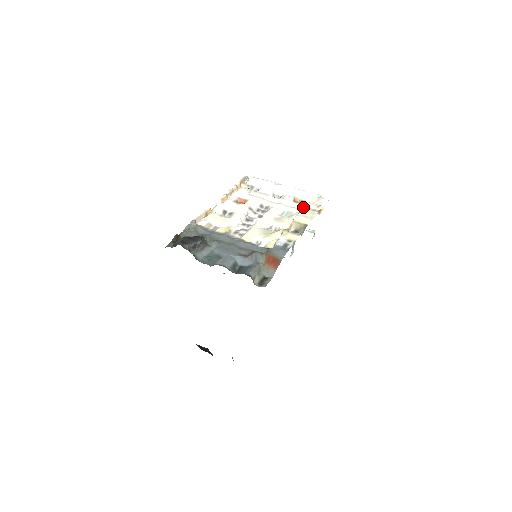
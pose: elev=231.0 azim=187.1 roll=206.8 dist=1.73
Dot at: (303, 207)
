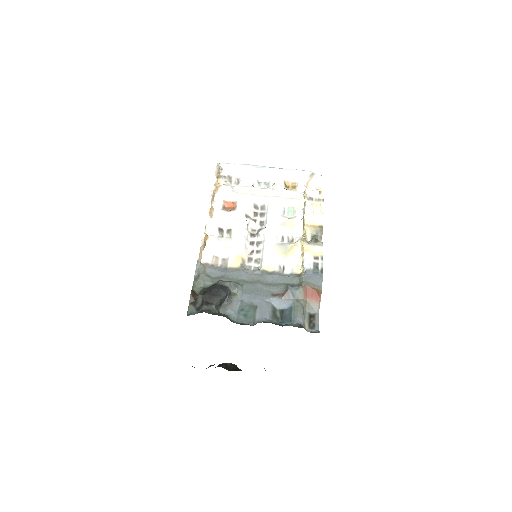
Dot at: (305, 198)
